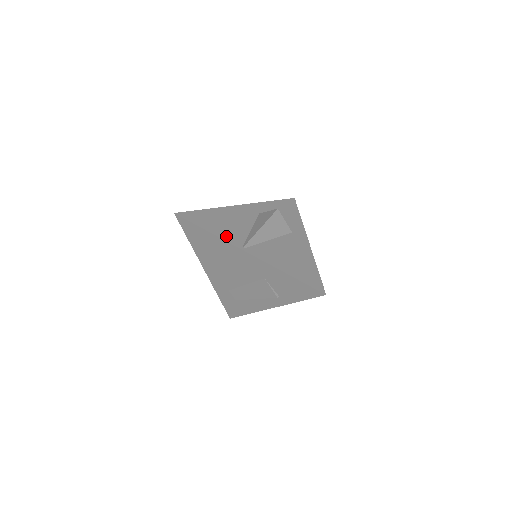
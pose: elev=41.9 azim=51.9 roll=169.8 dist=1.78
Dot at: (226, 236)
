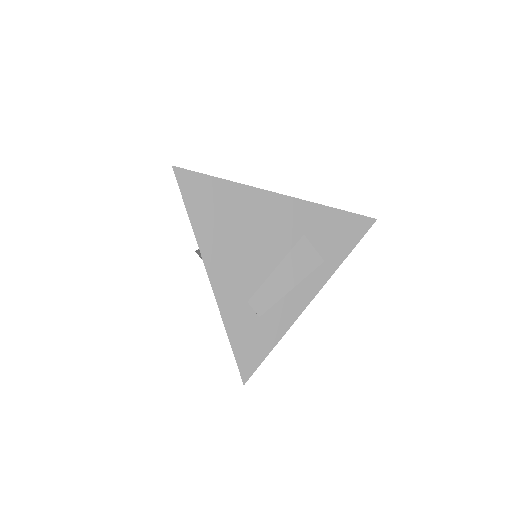
Dot at: occluded
